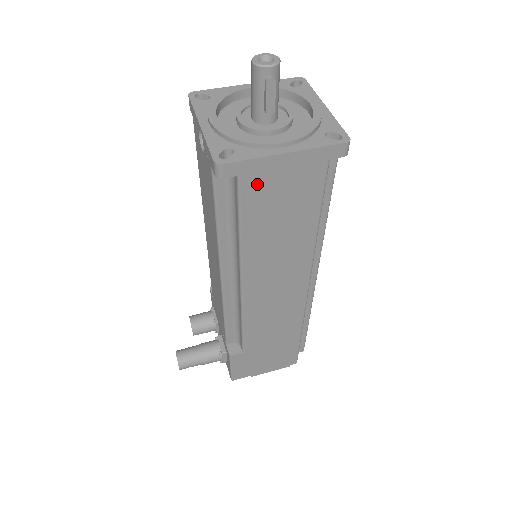
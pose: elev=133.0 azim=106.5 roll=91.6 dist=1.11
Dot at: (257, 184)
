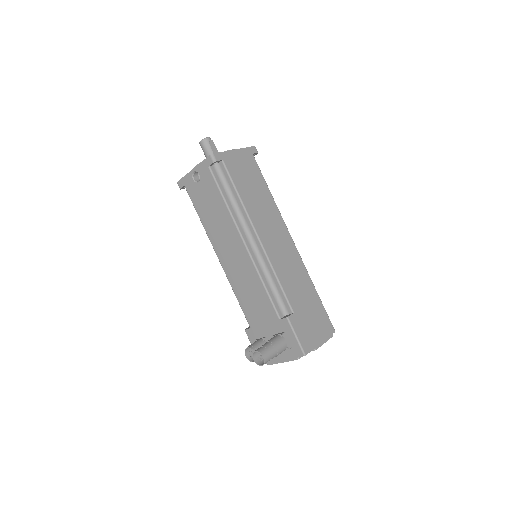
Dot at: (232, 165)
